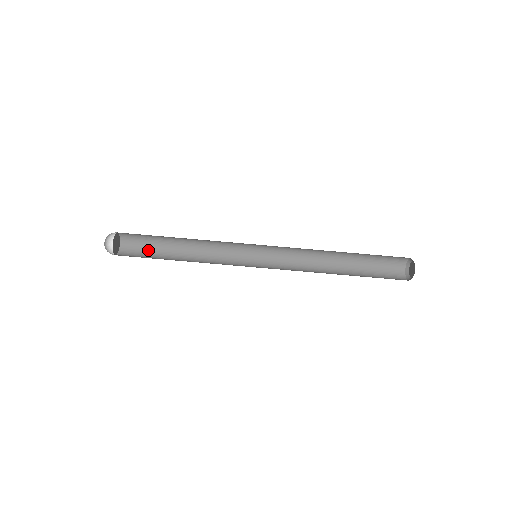
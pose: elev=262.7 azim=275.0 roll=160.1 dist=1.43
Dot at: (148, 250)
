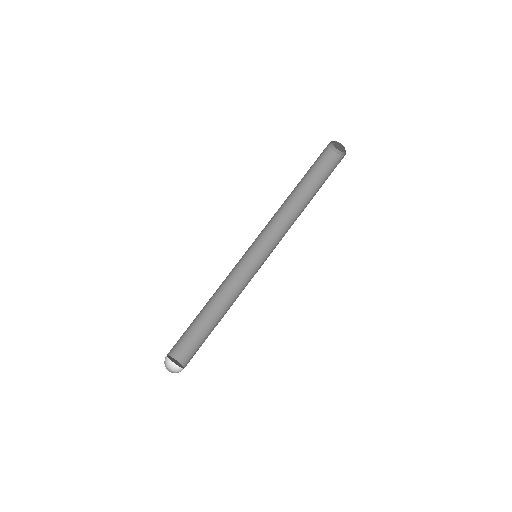
Dot at: occluded
